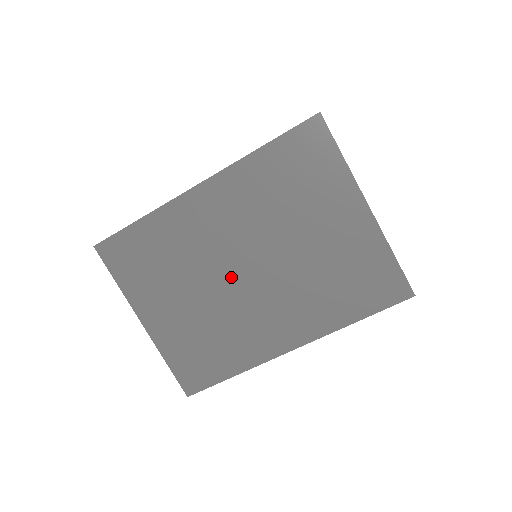
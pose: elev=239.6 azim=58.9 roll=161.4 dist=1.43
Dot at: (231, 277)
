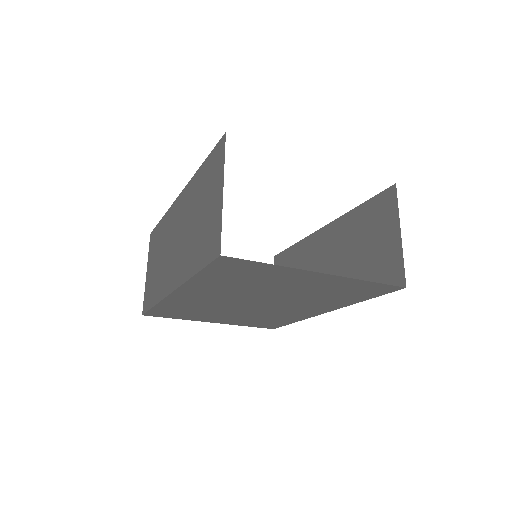
Dot at: (248, 307)
